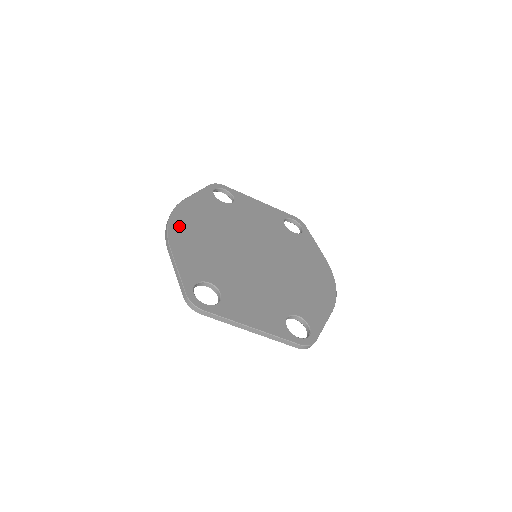
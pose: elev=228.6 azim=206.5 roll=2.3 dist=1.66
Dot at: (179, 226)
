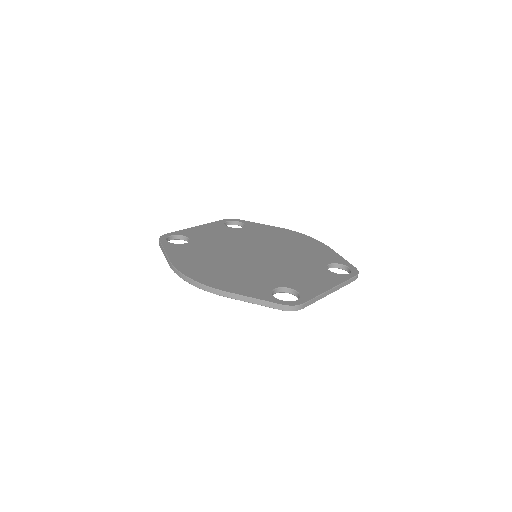
Dot at: (201, 276)
